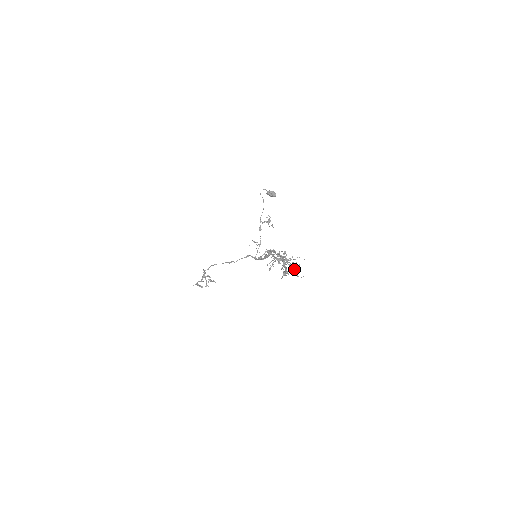
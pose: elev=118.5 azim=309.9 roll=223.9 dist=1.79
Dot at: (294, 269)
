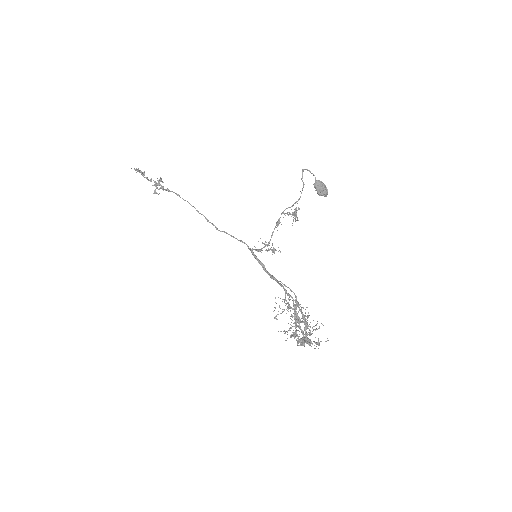
Dot at: occluded
